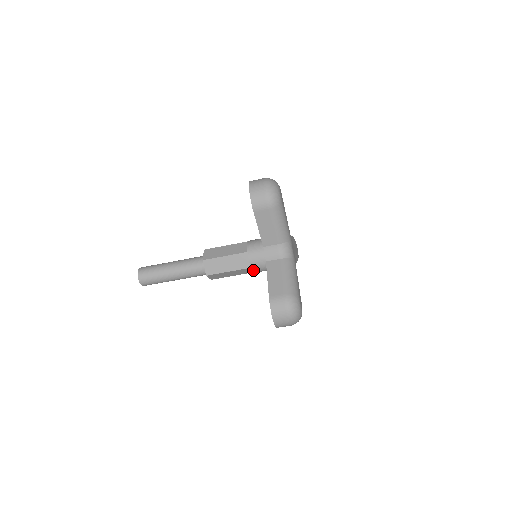
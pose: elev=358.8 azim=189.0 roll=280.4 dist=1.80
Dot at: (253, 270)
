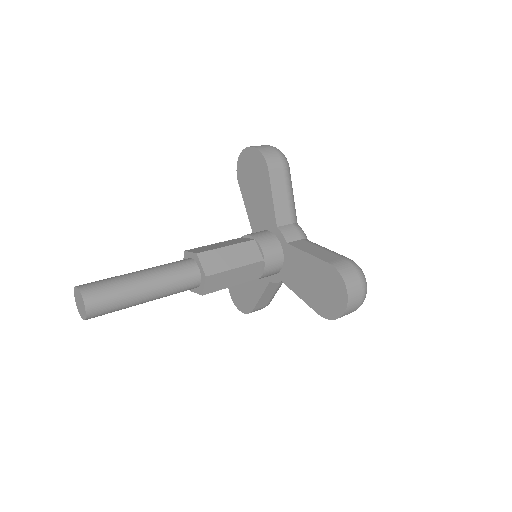
Dot at: (265, 266)
